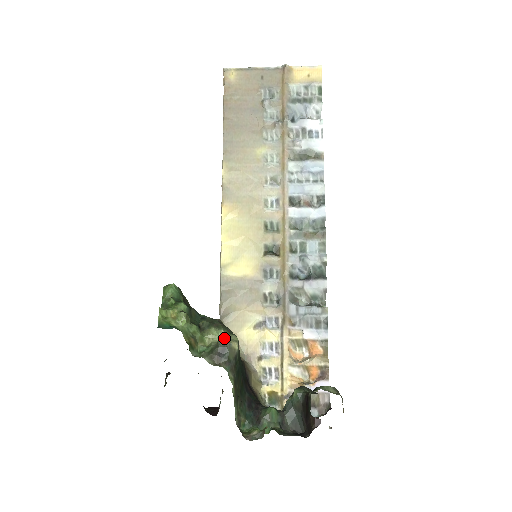
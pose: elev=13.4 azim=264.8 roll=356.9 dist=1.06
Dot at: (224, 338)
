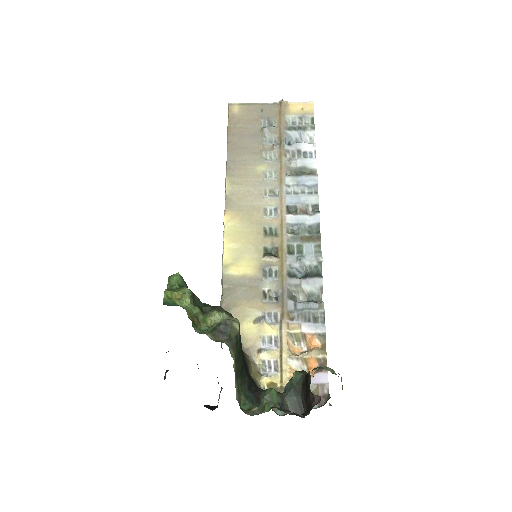
Dot at: (226, 319)
